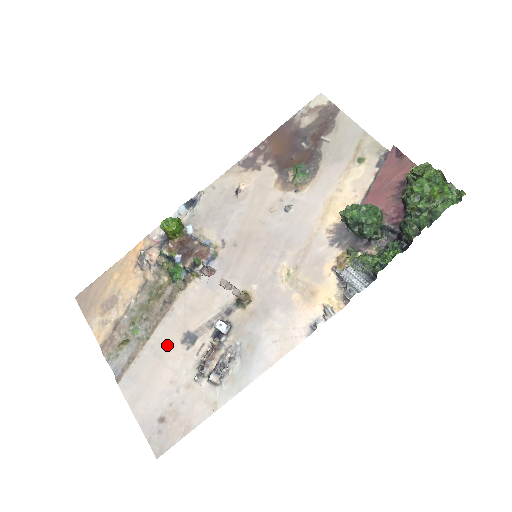
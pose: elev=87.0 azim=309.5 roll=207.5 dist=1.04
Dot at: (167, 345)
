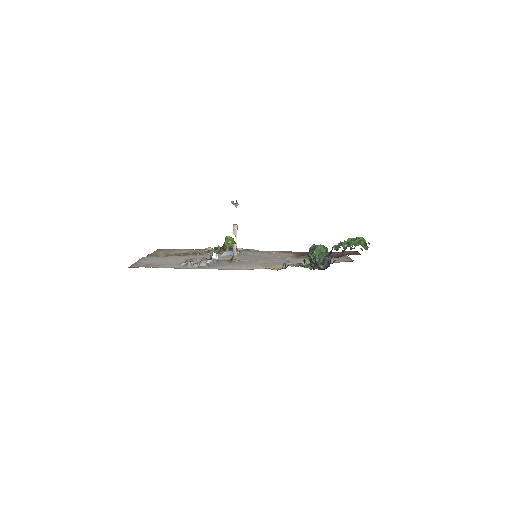
Dot at: (181, 258)
